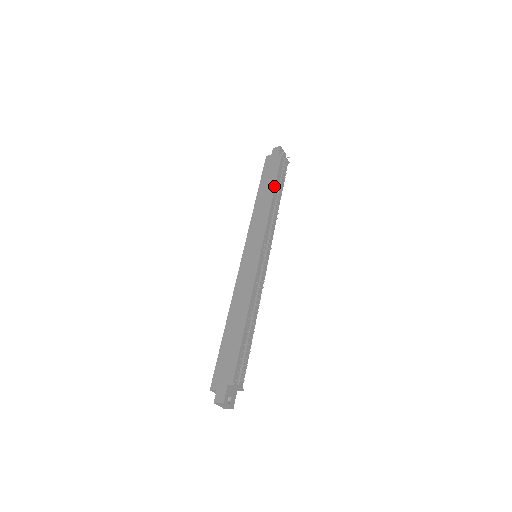
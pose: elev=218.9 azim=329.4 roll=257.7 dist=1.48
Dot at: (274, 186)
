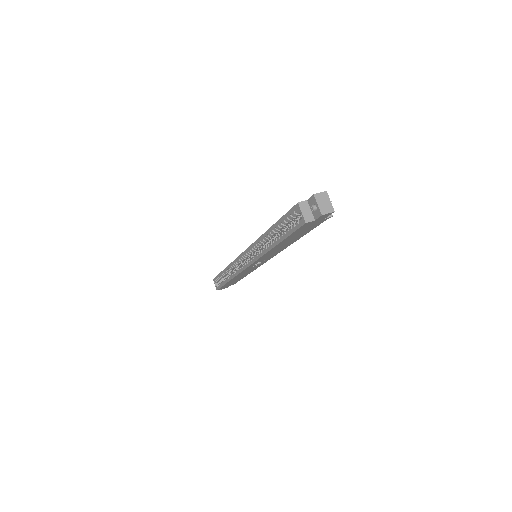
Dot at: occluded
